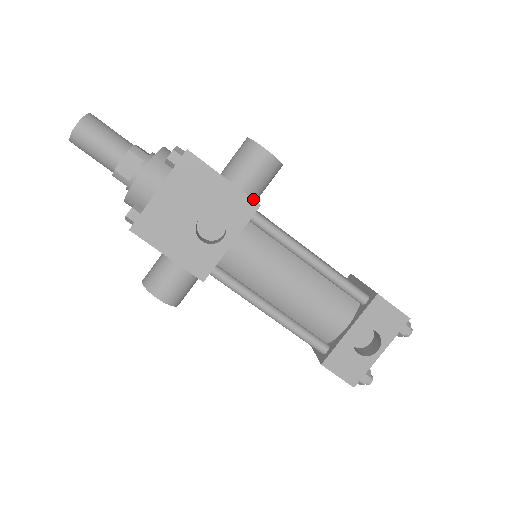
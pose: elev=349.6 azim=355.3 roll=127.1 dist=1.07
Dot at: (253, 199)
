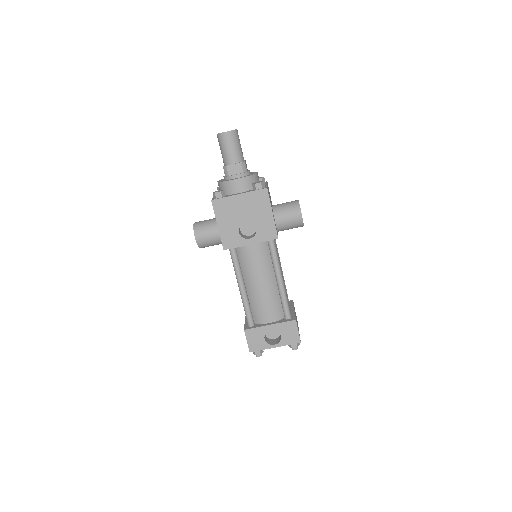
Dot at: occluded
